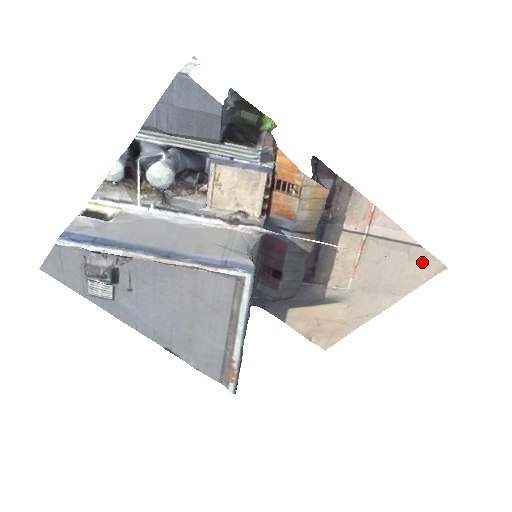
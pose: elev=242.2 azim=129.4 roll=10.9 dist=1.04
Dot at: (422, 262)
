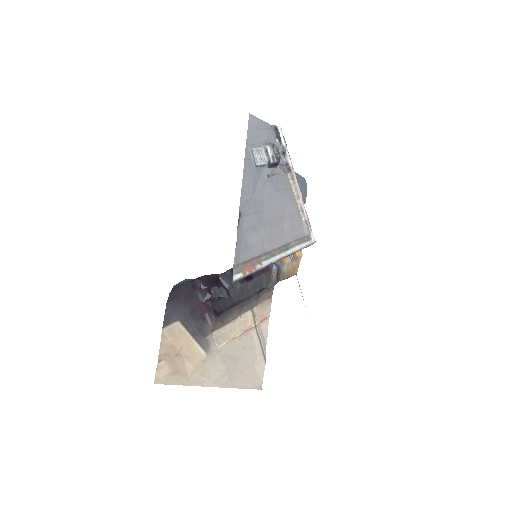
Dot at: (257, 373)
